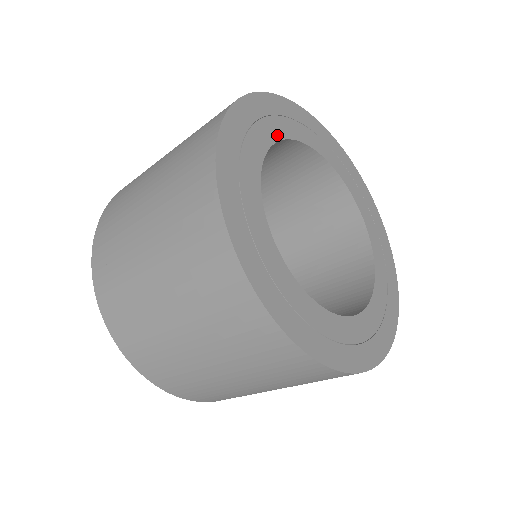
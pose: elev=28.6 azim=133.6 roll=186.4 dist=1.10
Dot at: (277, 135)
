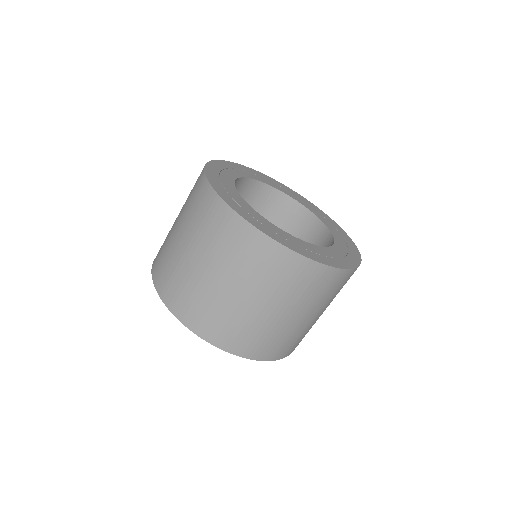
Dot at: (233, 177)
